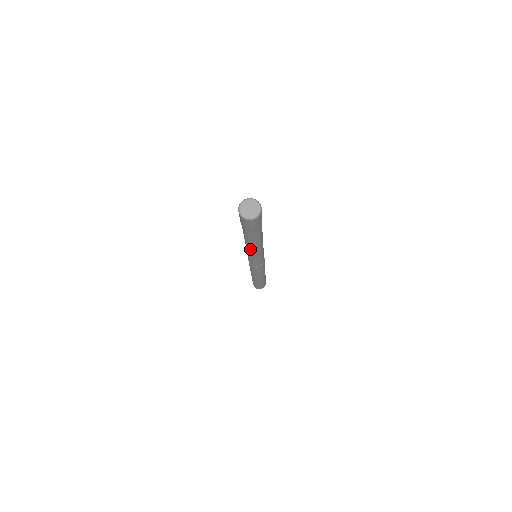
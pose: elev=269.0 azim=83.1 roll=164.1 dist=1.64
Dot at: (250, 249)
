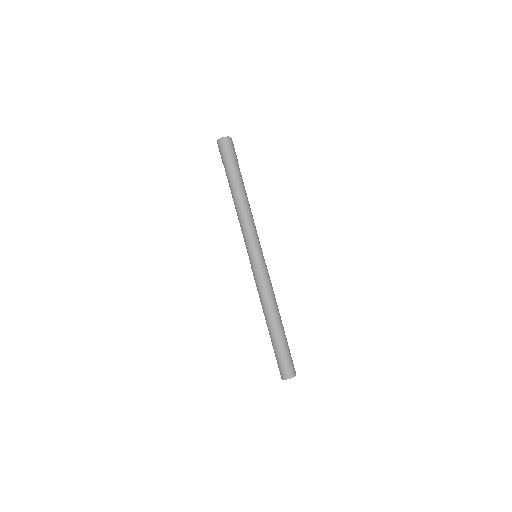
Dot at: (241, 211)
